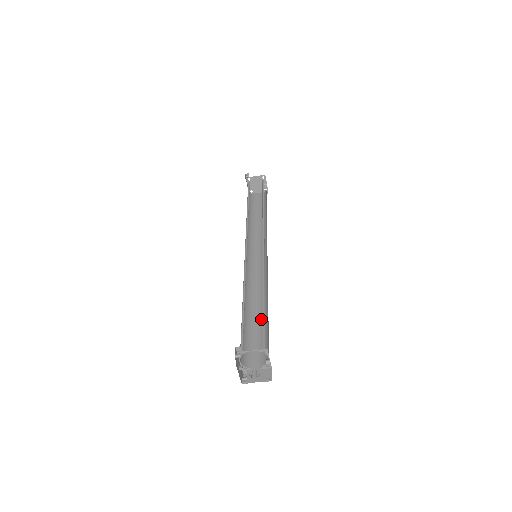
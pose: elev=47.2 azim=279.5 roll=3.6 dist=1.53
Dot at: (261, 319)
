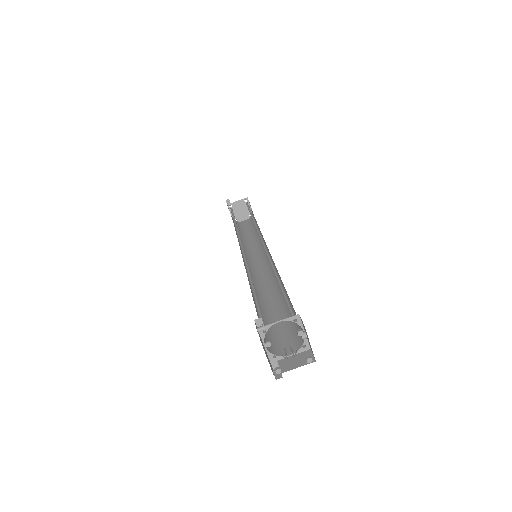
Dot at: (280, 308)
